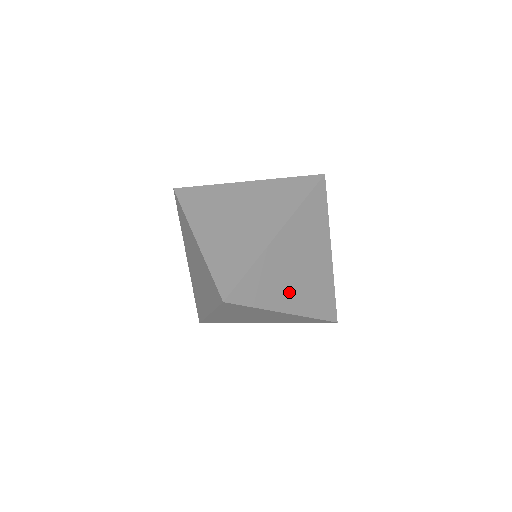
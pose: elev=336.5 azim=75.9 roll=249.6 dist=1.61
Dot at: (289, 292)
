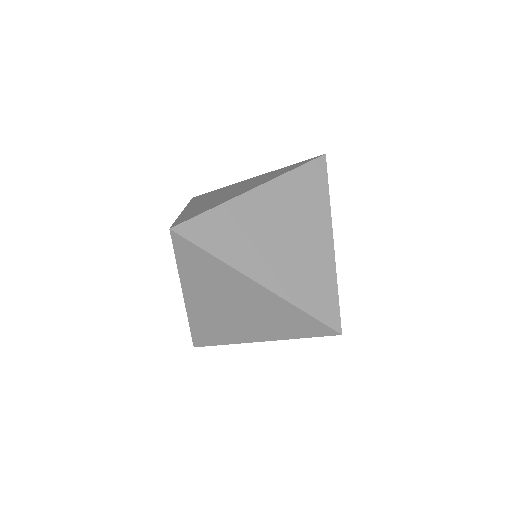
Dot at: (264, 259)
